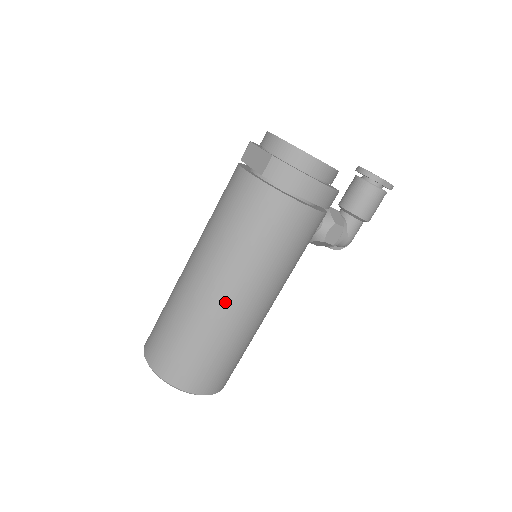
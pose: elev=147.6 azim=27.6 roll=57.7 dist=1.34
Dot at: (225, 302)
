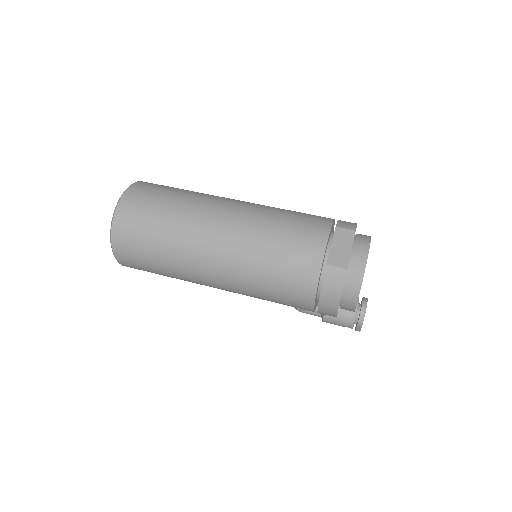
Dot at: (204, 264)
